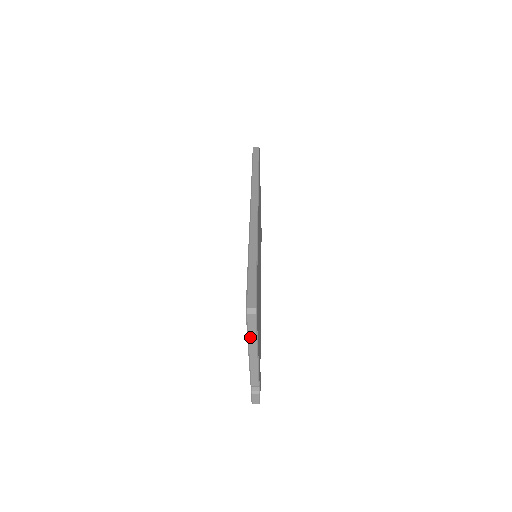
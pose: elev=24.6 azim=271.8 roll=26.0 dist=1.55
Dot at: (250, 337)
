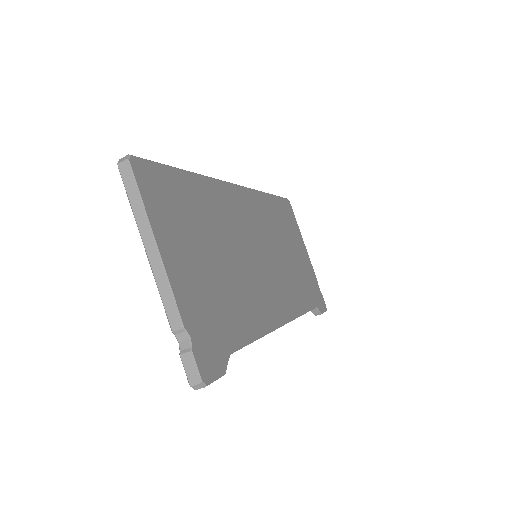
Dot at: (135, 210)
